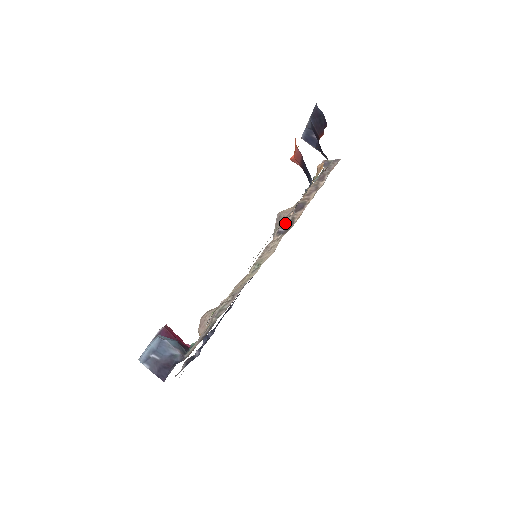
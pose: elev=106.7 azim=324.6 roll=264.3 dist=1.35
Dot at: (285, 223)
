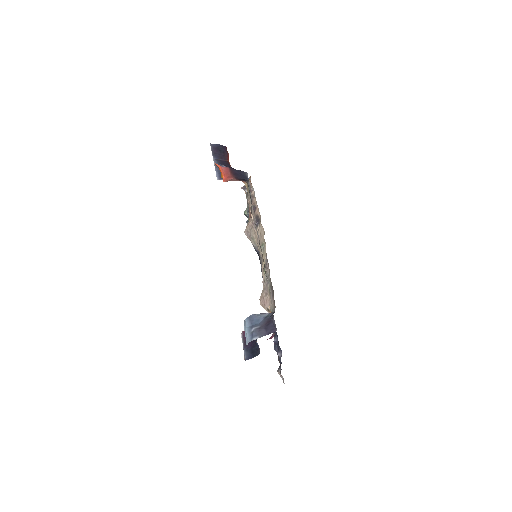
Dot at: occluded
